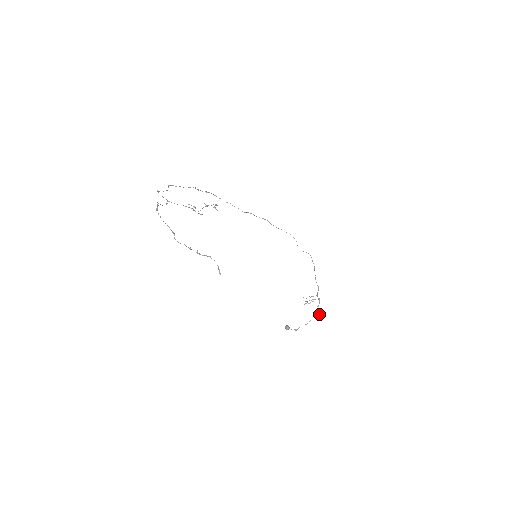
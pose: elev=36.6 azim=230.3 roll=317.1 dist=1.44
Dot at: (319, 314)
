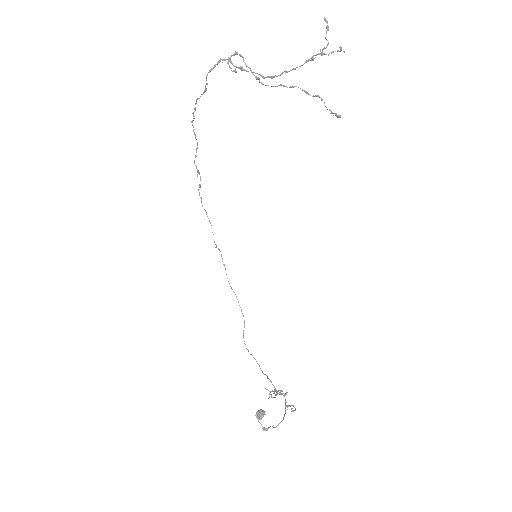
Dot at: (293, 410)
